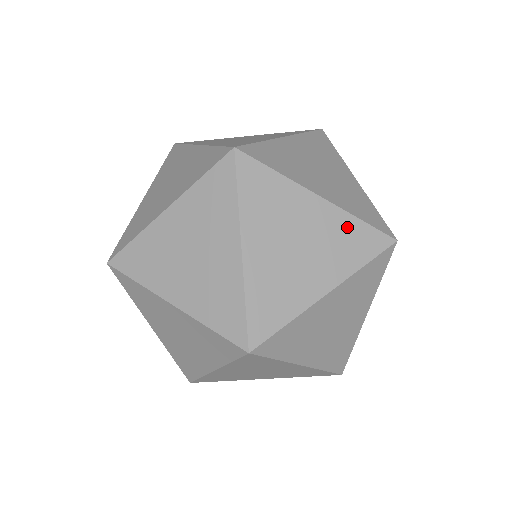
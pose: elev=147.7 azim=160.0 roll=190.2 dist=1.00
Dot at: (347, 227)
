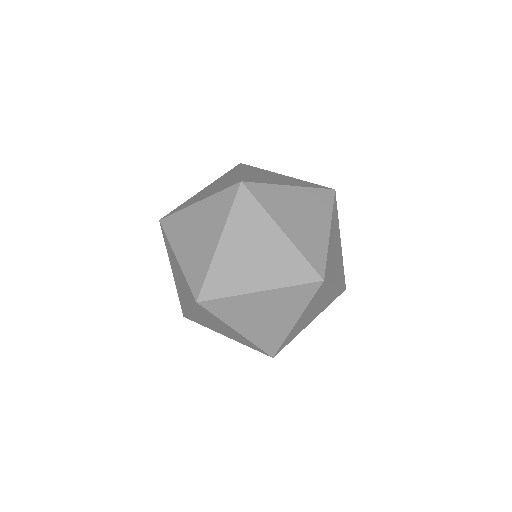
Dot at: (287, 294)
